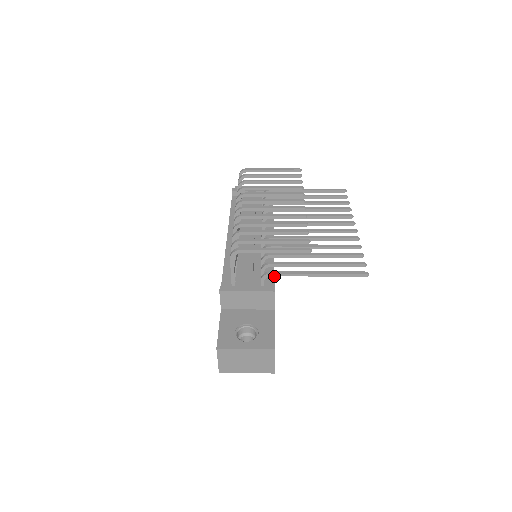
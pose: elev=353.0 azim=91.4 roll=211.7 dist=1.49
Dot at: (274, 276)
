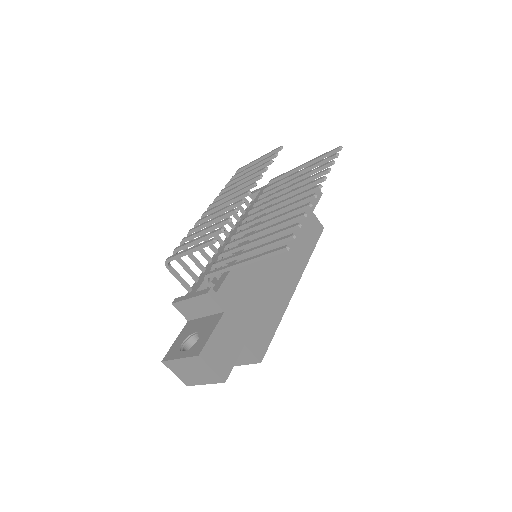
Dot at: (226, 275)
